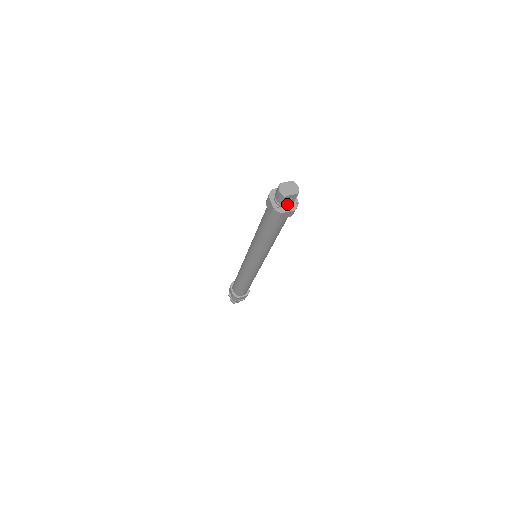
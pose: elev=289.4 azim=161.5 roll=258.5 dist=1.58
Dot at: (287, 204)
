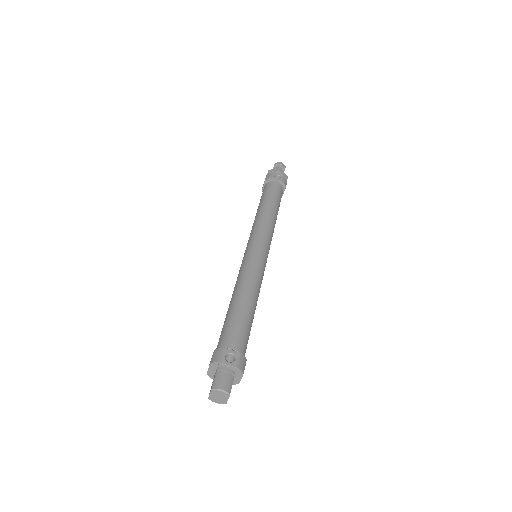
Dot at: occluded
